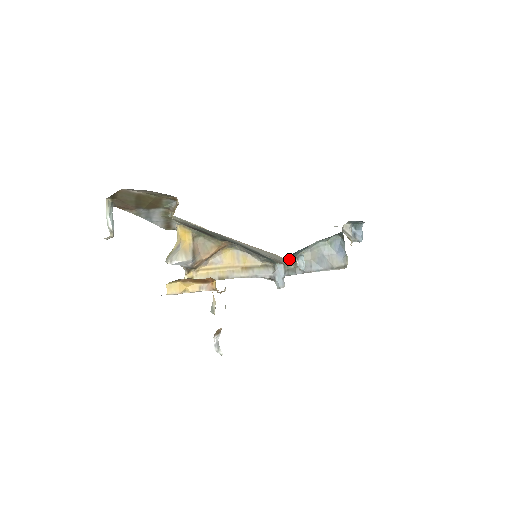
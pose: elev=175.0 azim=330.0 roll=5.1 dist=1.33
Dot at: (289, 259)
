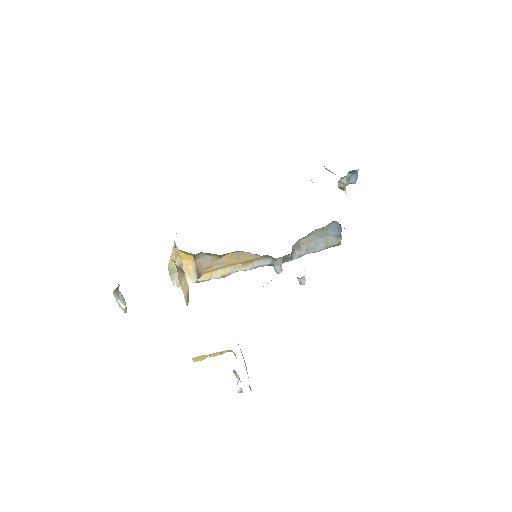
Dot at: (288, 254)
